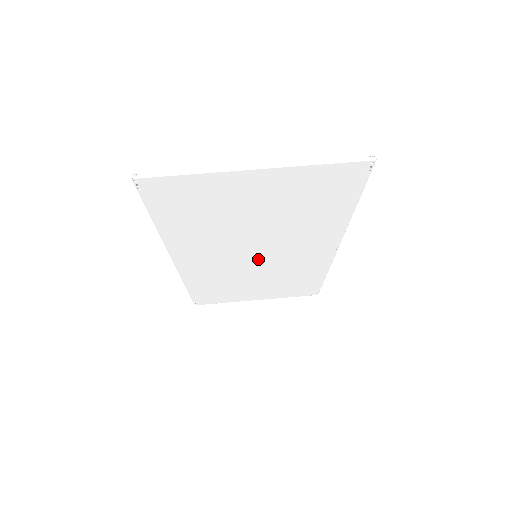
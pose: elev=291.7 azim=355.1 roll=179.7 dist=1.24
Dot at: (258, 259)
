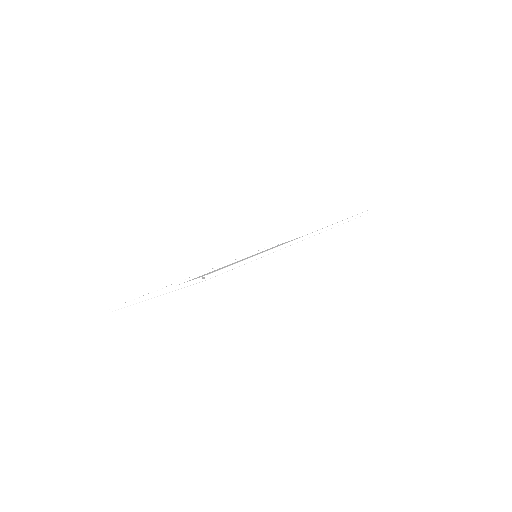
Dot at: occluded
